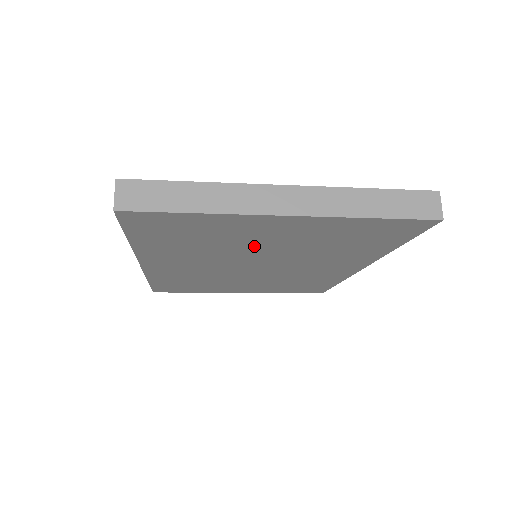
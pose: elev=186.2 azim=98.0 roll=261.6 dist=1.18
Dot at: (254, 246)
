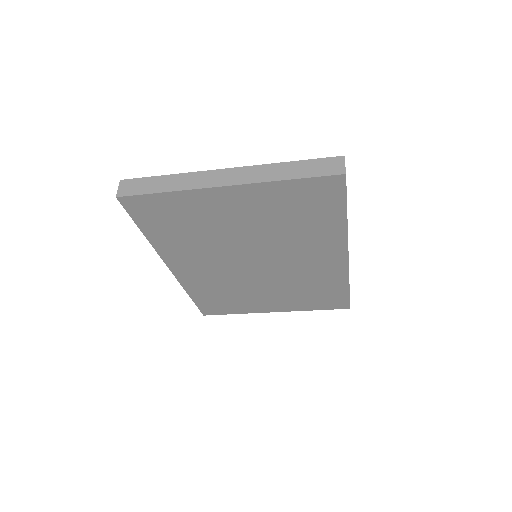
Dot at: (232, 231)
